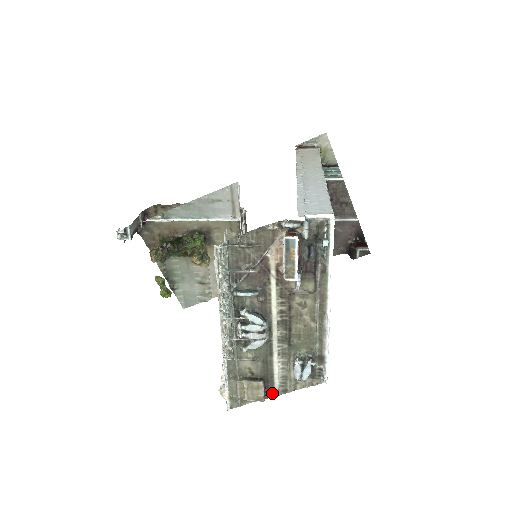
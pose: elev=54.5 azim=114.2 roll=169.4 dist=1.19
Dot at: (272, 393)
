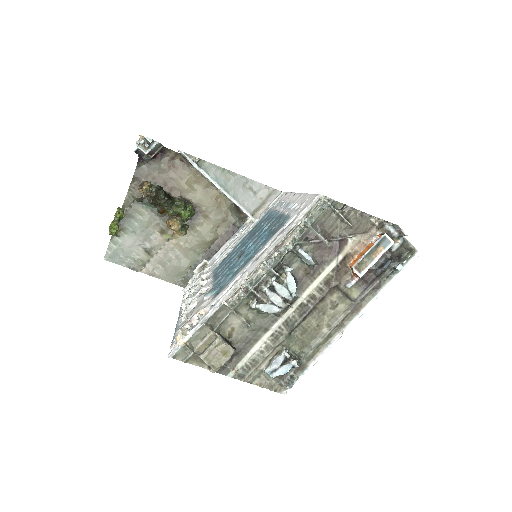
Dot at: (228, 370)
